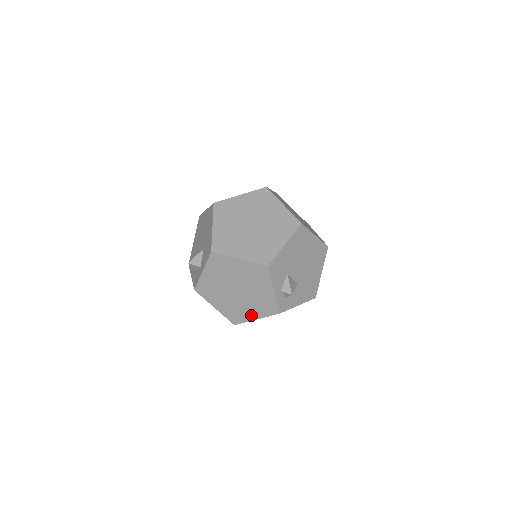
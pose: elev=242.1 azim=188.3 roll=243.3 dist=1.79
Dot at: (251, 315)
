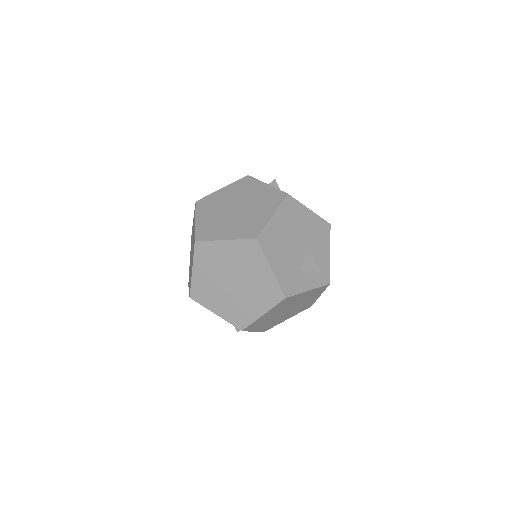
Dot at: (314, 299)
